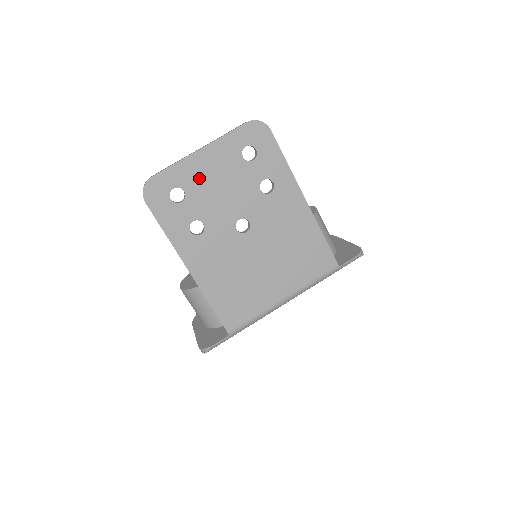
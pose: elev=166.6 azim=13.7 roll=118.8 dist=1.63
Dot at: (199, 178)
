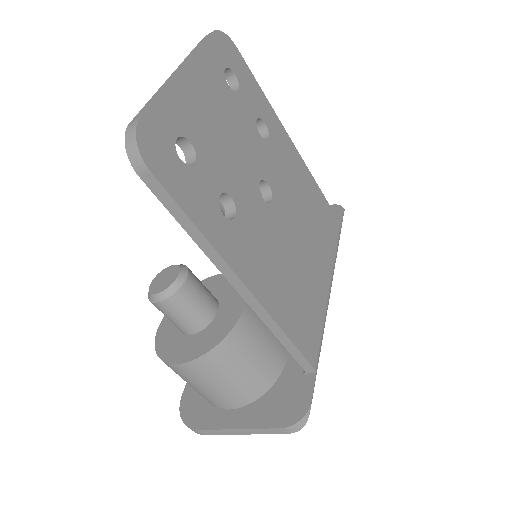
Dot at: (199, 118)
